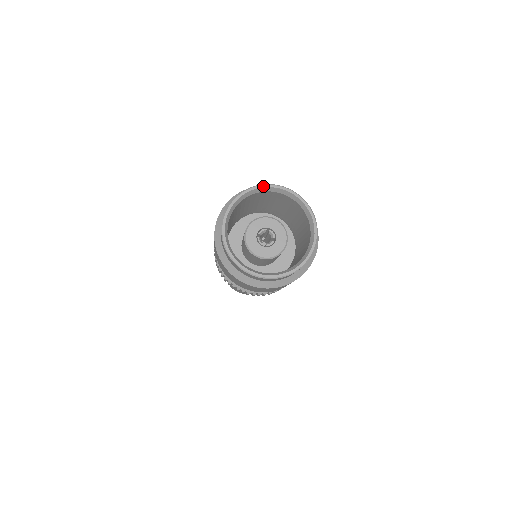
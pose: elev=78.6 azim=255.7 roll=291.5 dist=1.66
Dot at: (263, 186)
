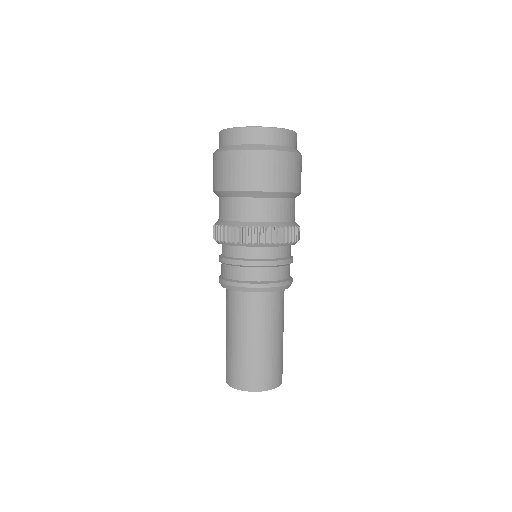
Dot at: occluded
